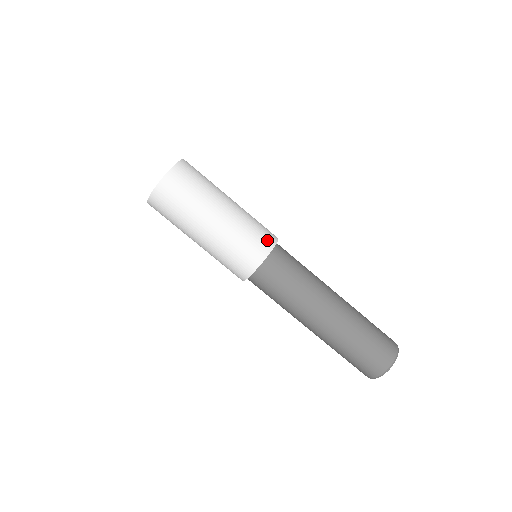
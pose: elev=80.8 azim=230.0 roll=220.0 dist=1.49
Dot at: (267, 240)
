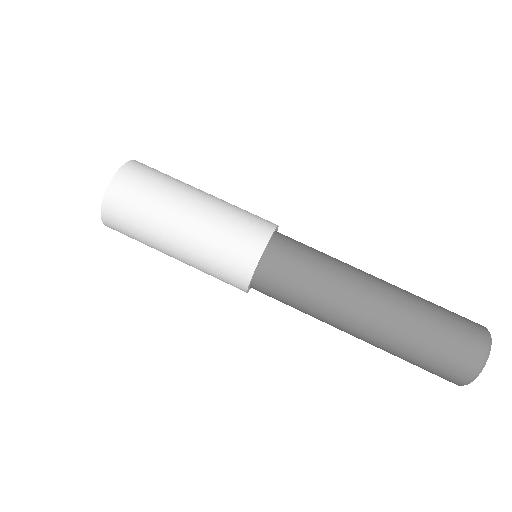
Dot at: (248, 252)
